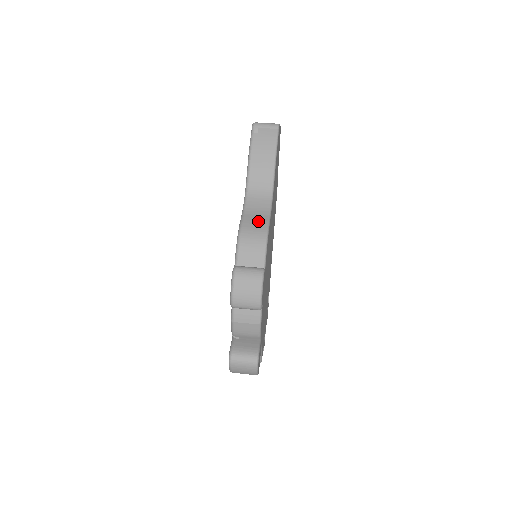
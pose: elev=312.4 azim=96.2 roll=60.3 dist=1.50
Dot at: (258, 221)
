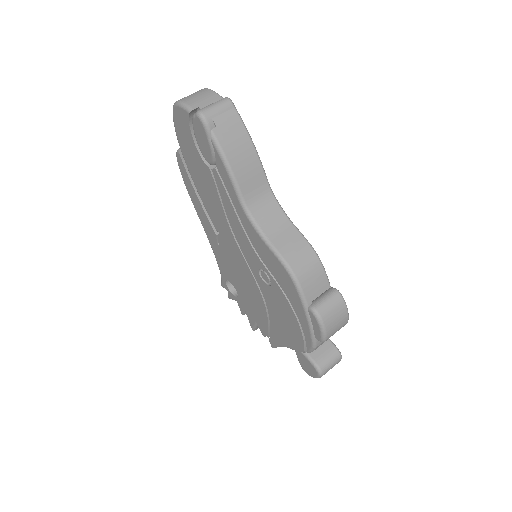
Dot at: (293, 241)
